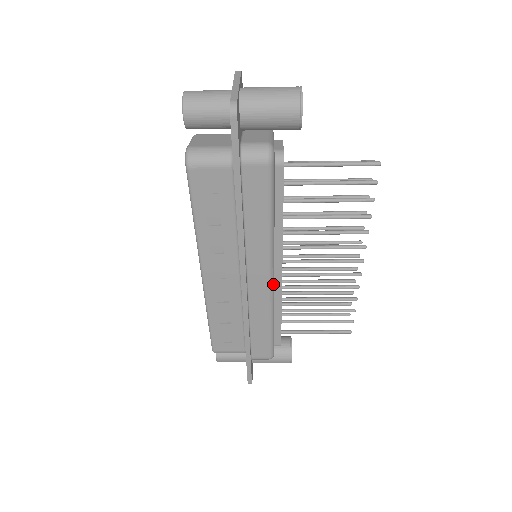
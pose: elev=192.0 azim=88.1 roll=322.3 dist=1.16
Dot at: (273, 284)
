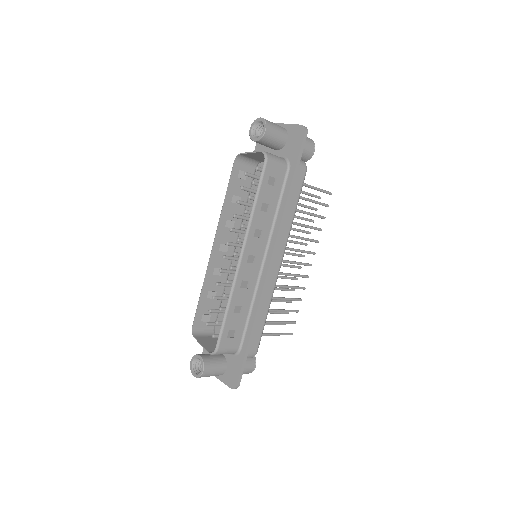
Dot at: occluded
